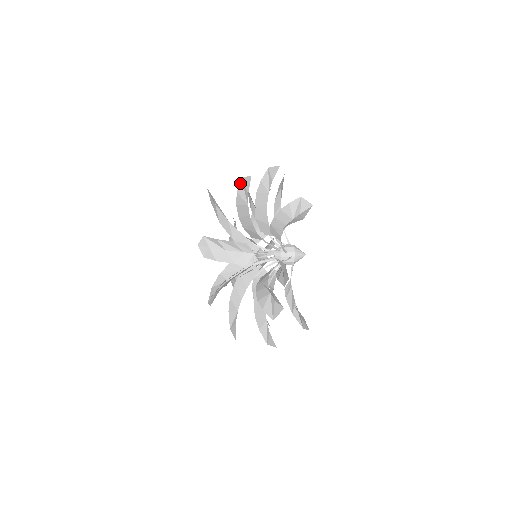
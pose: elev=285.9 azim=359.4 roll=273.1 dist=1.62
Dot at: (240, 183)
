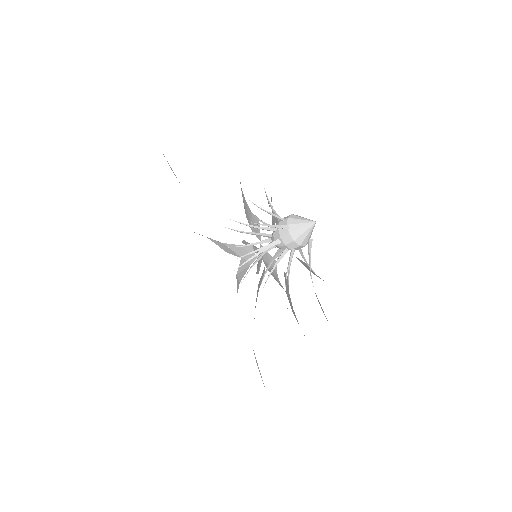
Dot at: occluded
